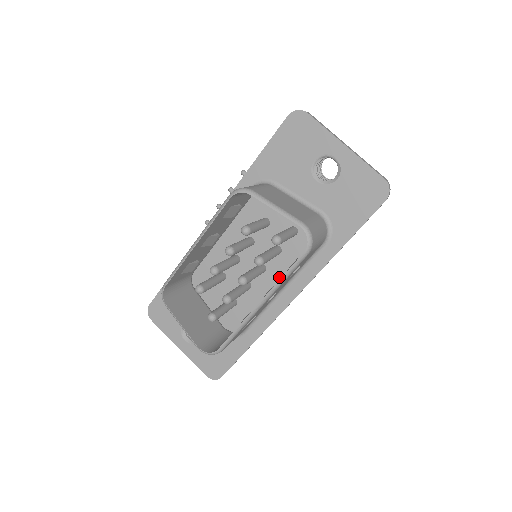
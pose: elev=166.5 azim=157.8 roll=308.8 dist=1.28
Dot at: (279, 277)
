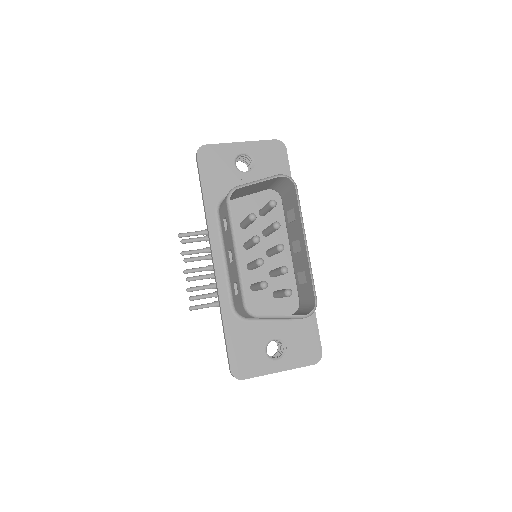
Dot at: occluded
